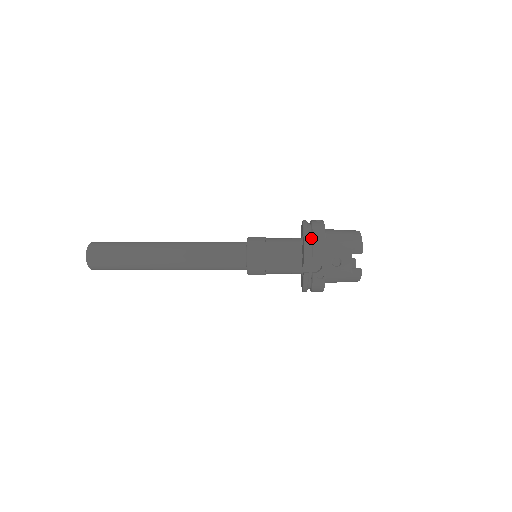
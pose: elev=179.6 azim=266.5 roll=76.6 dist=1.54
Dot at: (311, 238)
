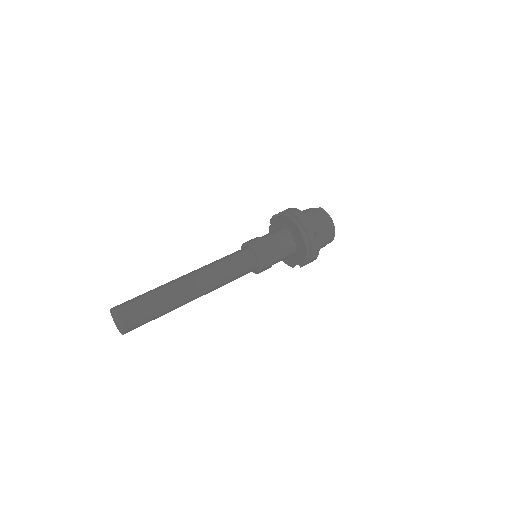
Dot at: (309, 257)
